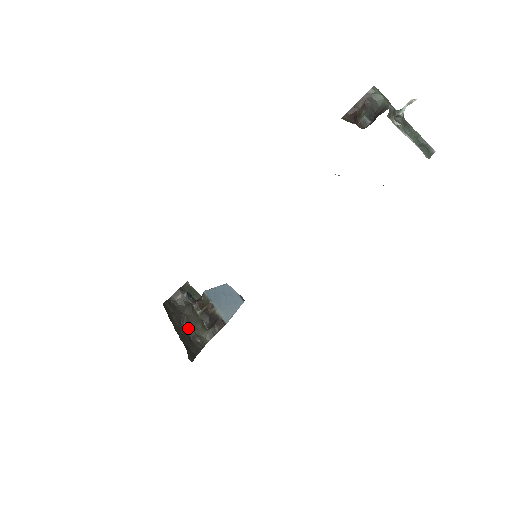
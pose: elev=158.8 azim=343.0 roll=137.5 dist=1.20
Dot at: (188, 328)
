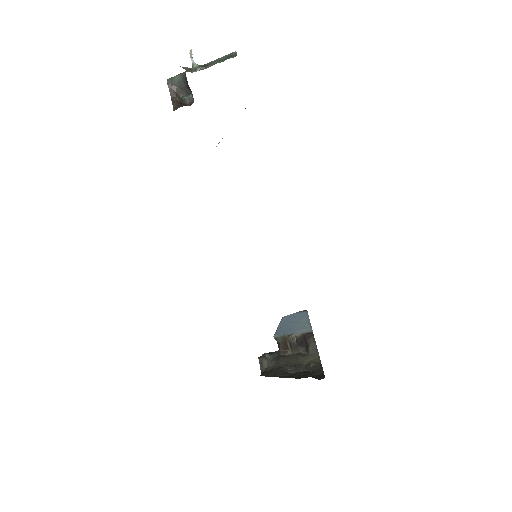
Dot at: (296, 369)
